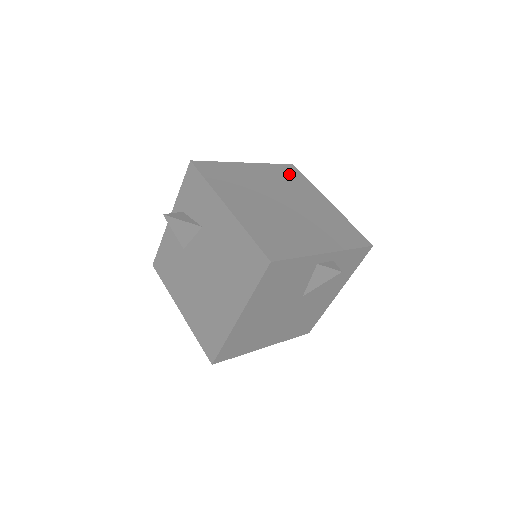
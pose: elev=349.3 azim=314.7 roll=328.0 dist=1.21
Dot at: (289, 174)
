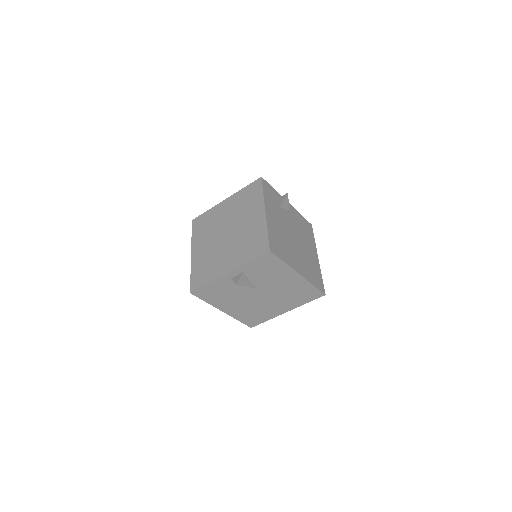
Dot at: (250, 193)
